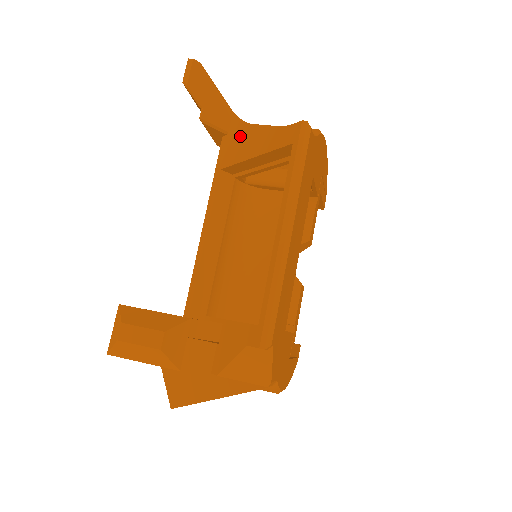
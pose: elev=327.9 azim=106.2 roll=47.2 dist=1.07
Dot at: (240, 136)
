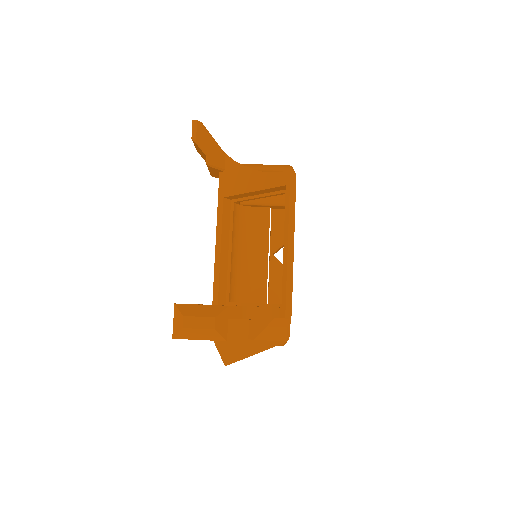
Dot at: (237, 174)
